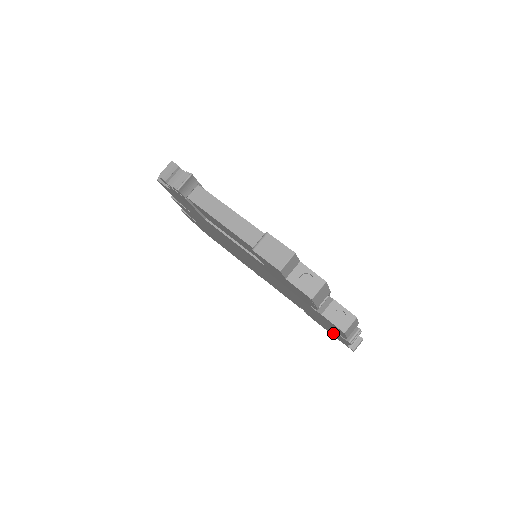
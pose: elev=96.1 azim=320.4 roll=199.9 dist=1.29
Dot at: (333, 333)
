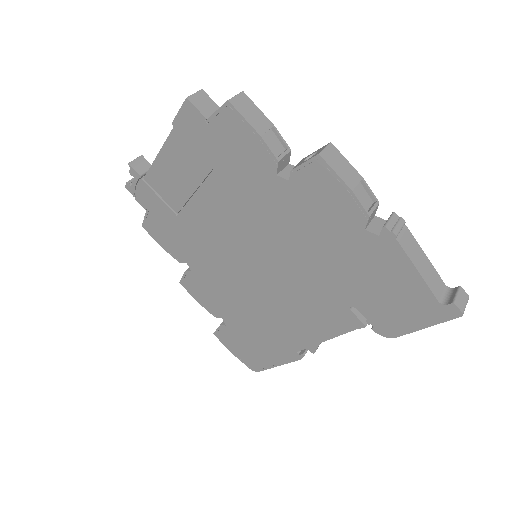
Dot at: (398, 289)
